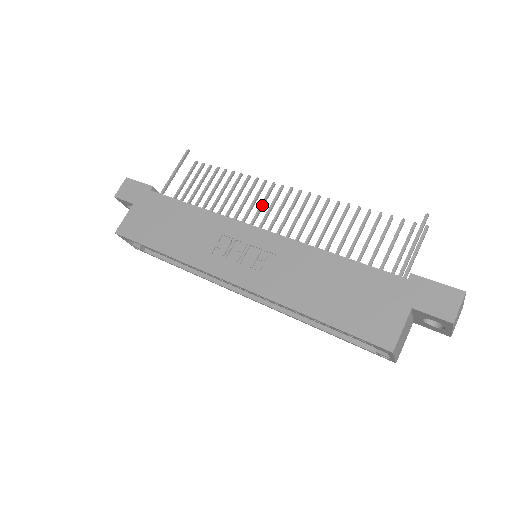
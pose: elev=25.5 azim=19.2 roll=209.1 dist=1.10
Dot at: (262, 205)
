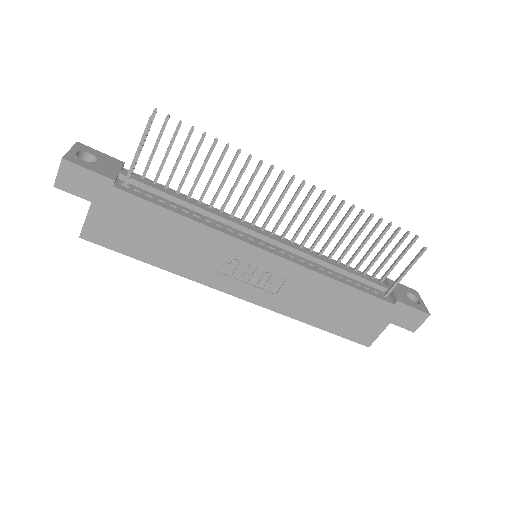
Dot at: (258, 194)
